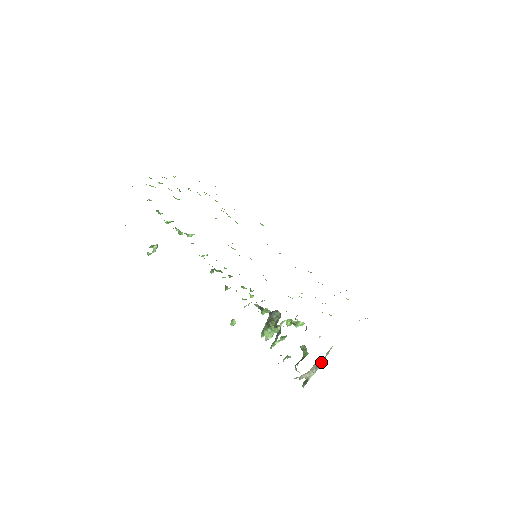
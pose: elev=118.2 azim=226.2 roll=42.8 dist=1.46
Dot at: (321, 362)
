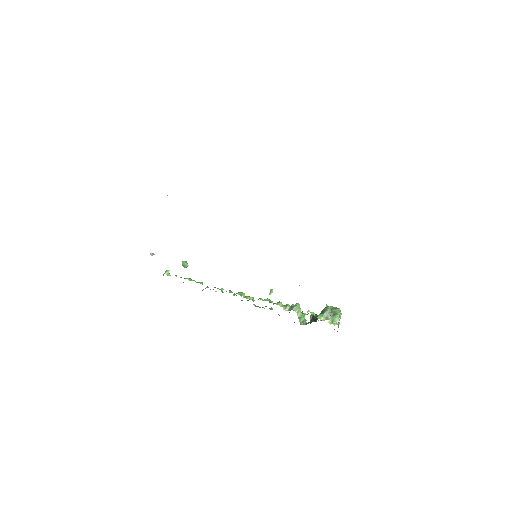
Dot at: occluded
